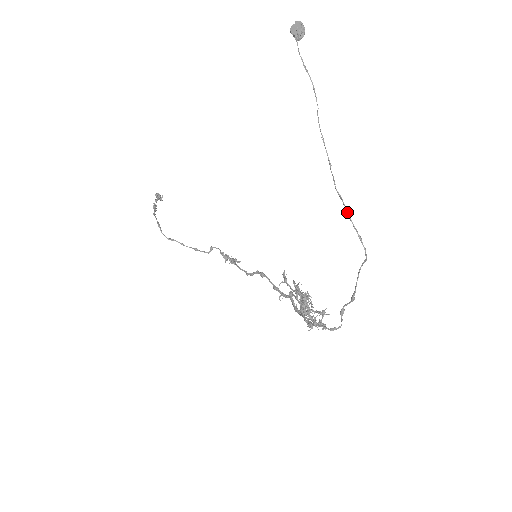
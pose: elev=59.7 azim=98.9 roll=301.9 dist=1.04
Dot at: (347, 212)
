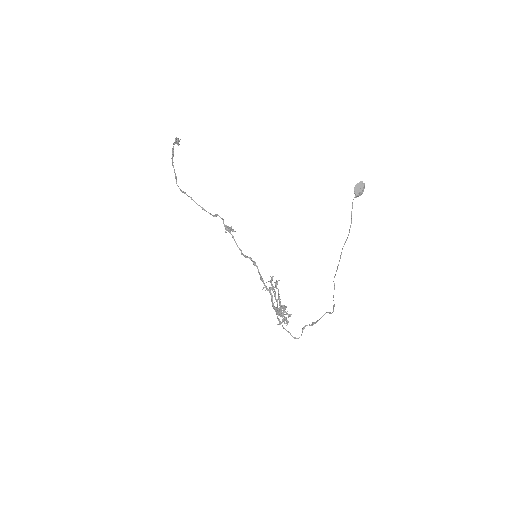
Dot at: occluded
